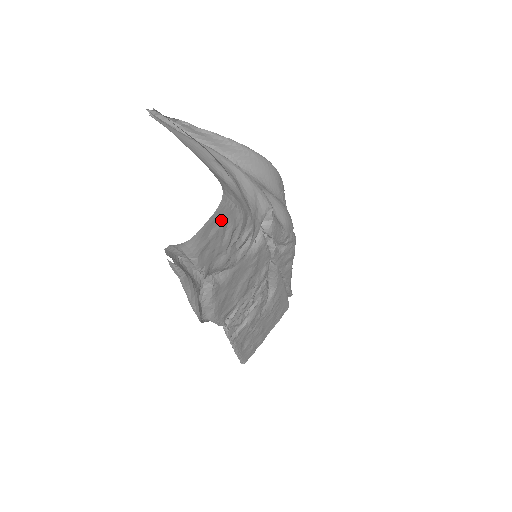
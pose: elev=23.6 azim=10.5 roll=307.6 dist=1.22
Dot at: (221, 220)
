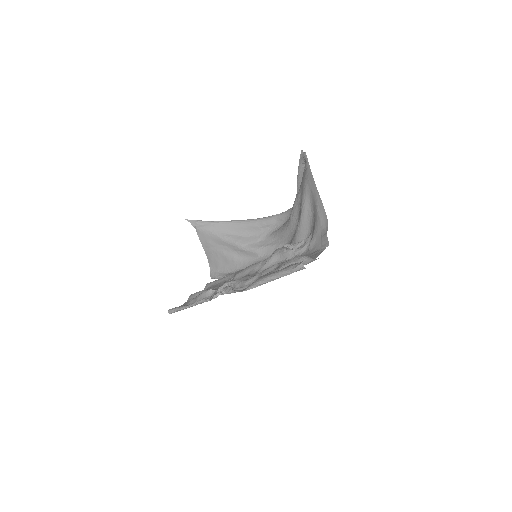
Dot at: occluded
